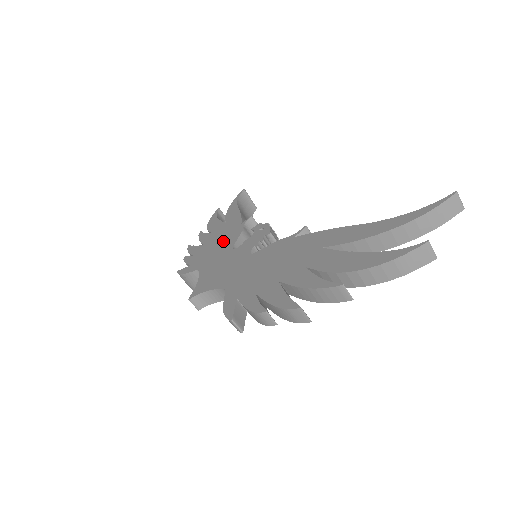
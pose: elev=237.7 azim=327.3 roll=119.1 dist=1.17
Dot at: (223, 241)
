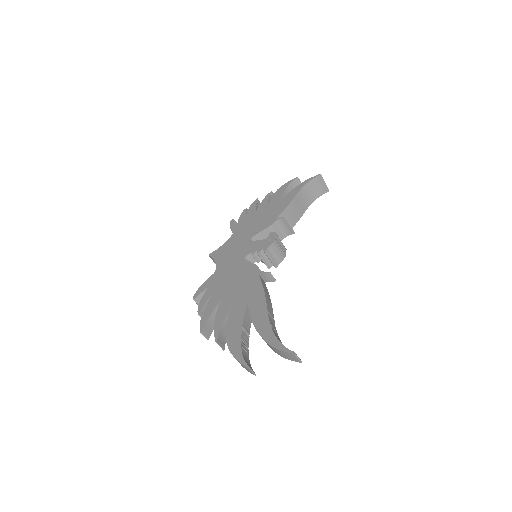
Dot at: (259, 223)
